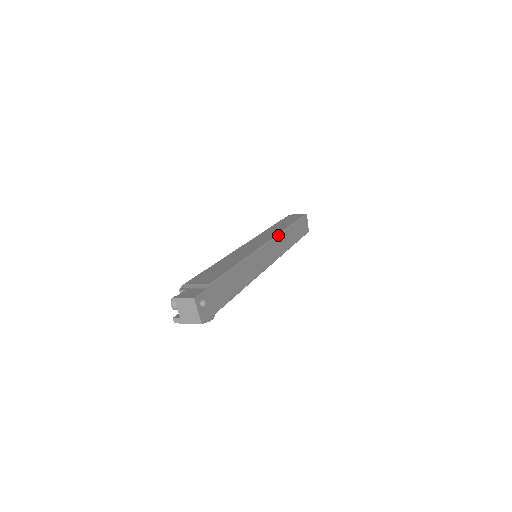
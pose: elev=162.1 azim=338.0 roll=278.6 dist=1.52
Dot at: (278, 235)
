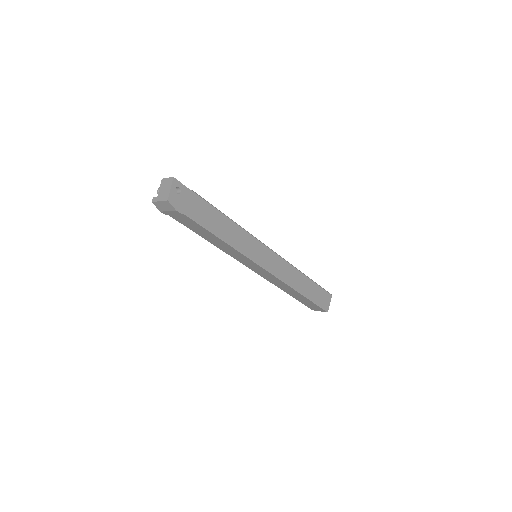
Dot at: (286, 261)
